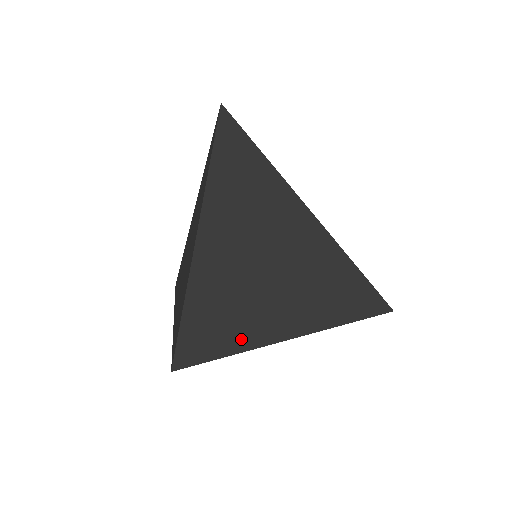
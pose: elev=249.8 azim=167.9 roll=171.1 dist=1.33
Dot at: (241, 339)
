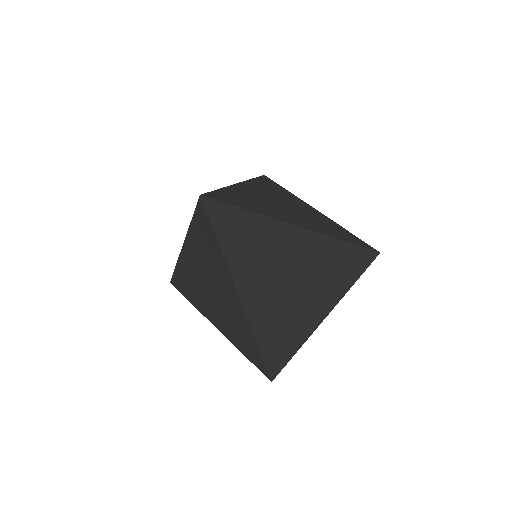
Dot at: (198, 306)
